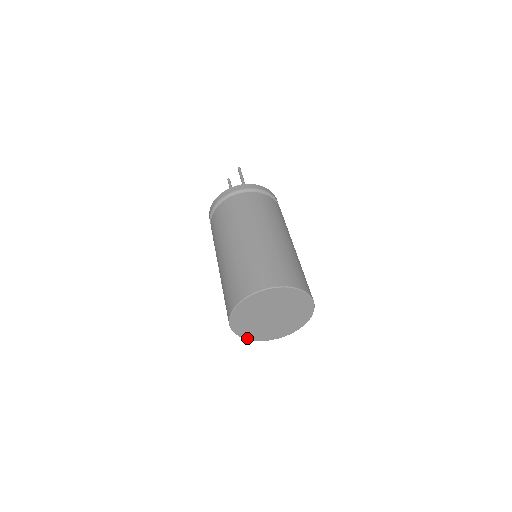
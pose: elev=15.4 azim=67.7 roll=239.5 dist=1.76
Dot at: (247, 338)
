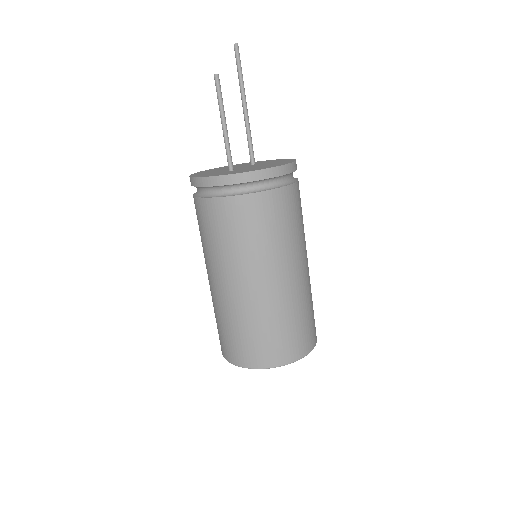
Dot at: occluded
